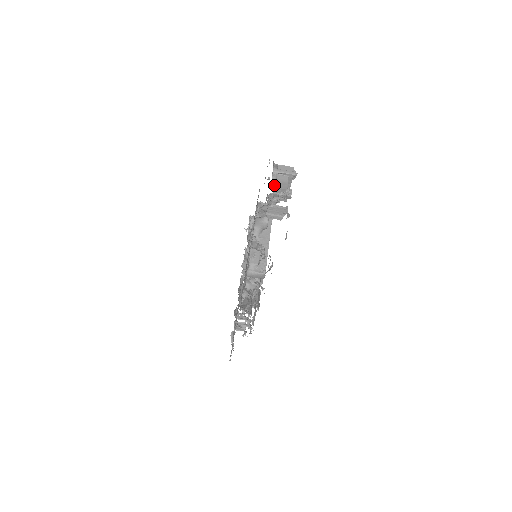
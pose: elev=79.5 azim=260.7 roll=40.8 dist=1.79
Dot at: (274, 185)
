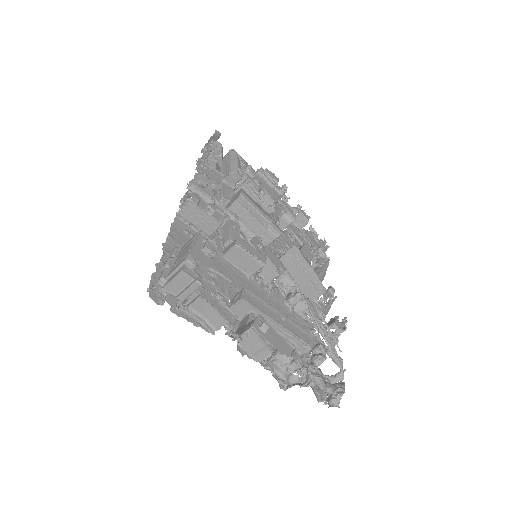
Dot at: (210, 329)
